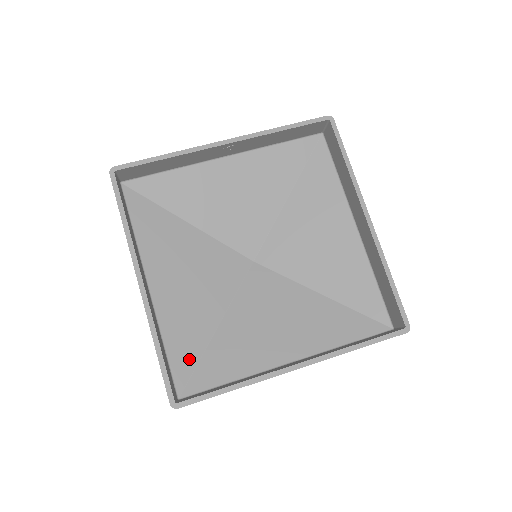
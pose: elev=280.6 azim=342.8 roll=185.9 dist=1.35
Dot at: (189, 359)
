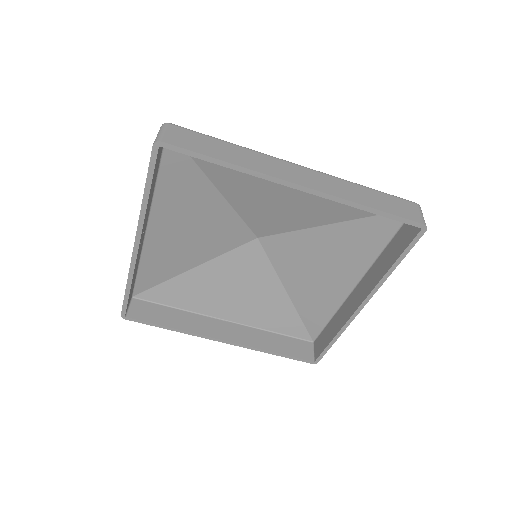
Dot at: (294, 323)
